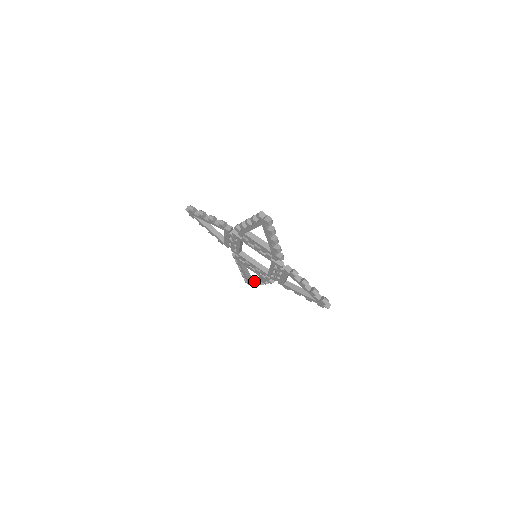
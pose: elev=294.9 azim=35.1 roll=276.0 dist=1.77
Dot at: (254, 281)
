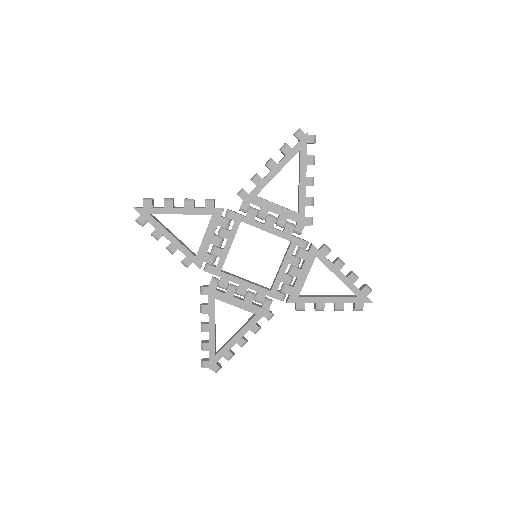
Dot at: (230, 342)
